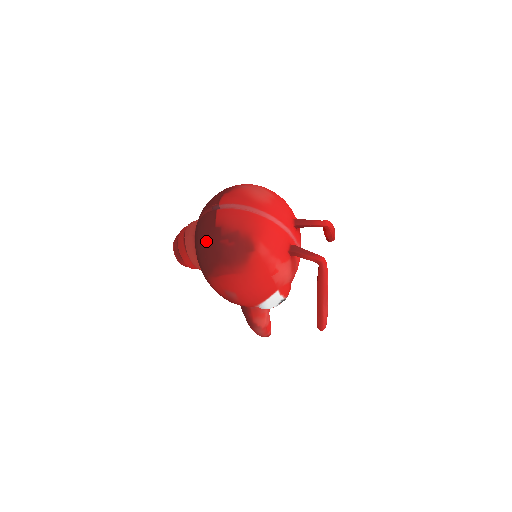
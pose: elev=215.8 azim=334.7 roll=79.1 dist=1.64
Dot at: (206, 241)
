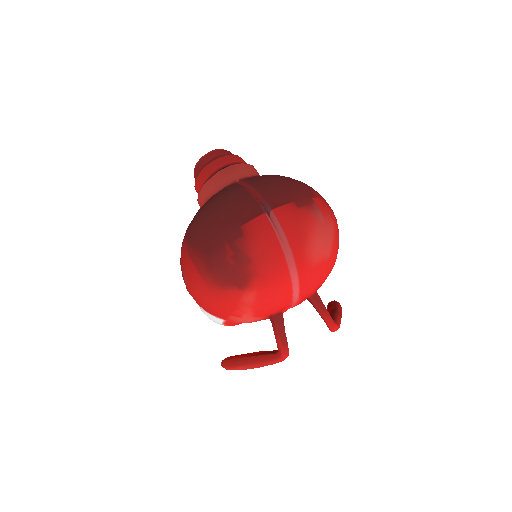
Dot at: (219, 222)
